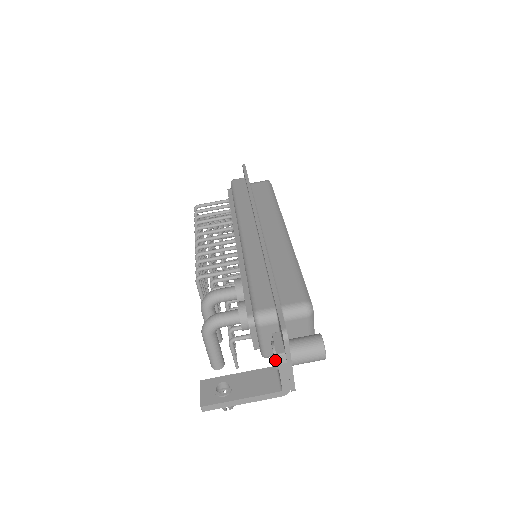
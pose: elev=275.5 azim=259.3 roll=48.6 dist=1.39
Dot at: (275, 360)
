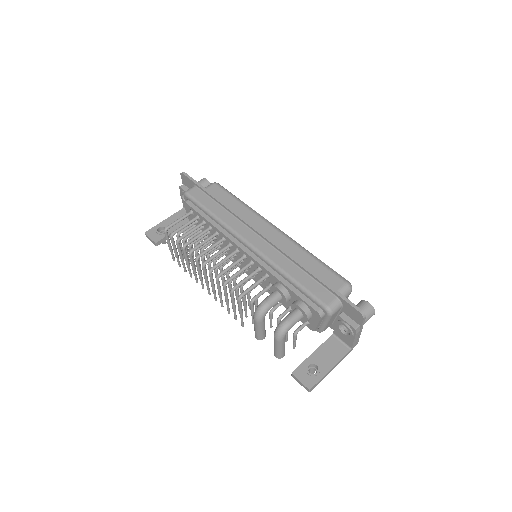
Dot at: (352, 333)
